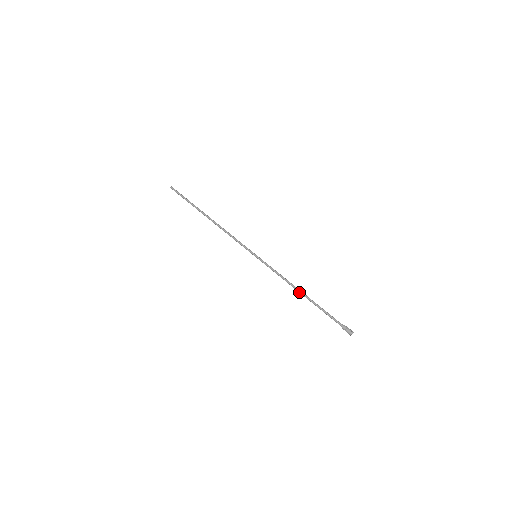
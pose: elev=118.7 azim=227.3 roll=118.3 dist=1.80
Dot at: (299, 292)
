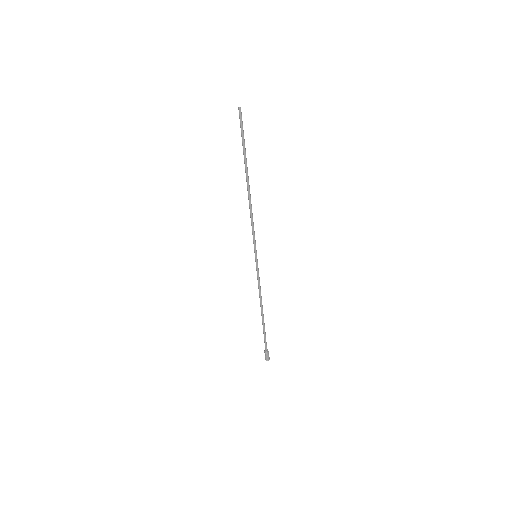
Dot at: (261, 308)
